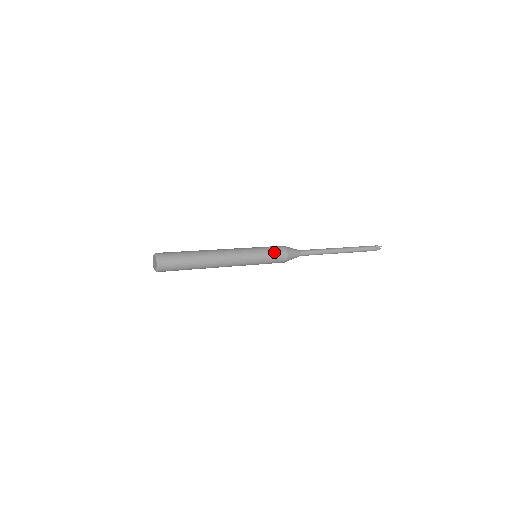
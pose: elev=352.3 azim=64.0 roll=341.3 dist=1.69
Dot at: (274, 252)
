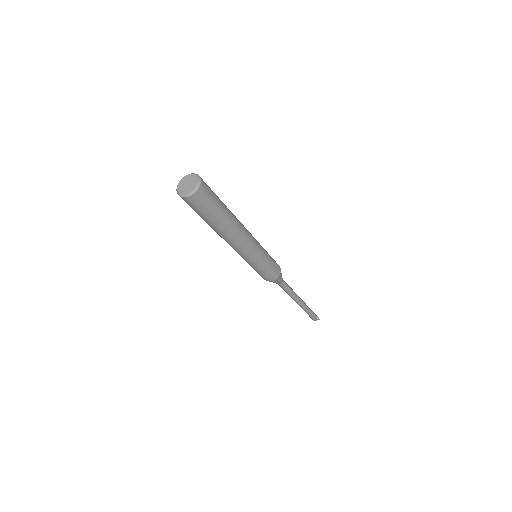
Dot at: (274, 264)
